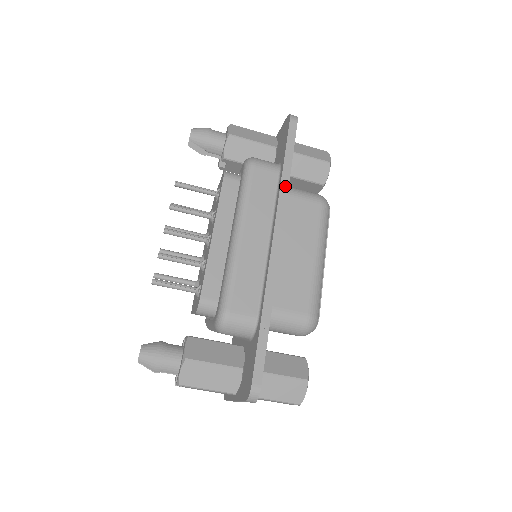
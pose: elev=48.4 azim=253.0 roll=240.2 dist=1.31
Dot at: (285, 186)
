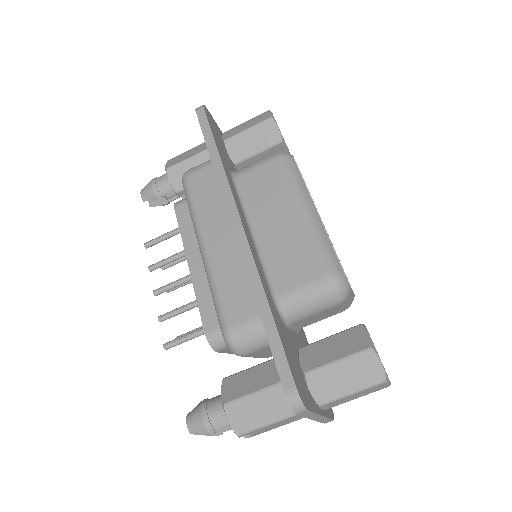
Dot at: (220, 171)
